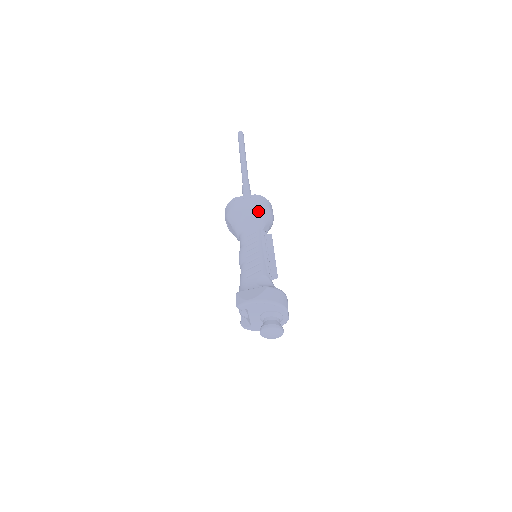
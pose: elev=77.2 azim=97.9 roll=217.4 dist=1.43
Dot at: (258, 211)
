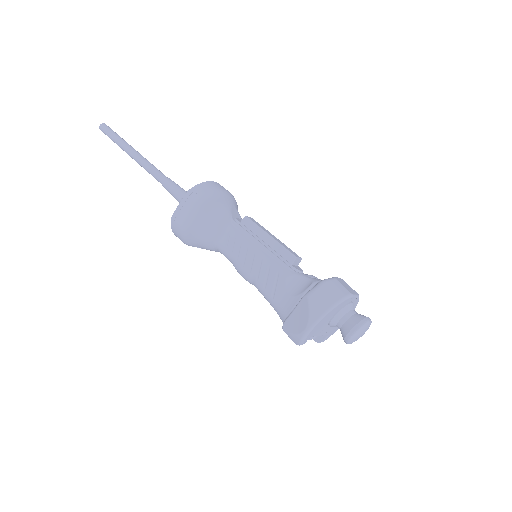
Dot at: (208, 209)
